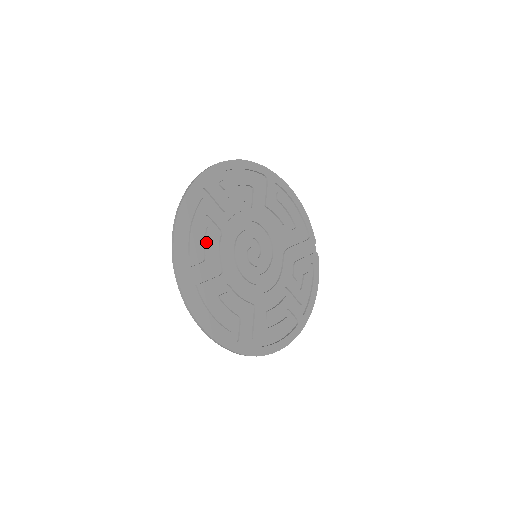
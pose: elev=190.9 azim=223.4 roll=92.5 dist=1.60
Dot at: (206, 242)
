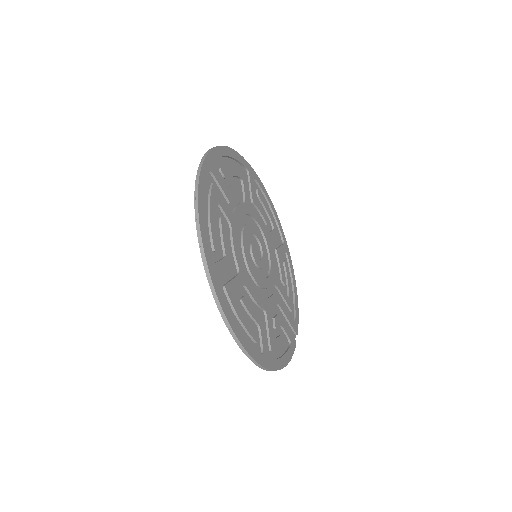
Dot at: (233, 185)
